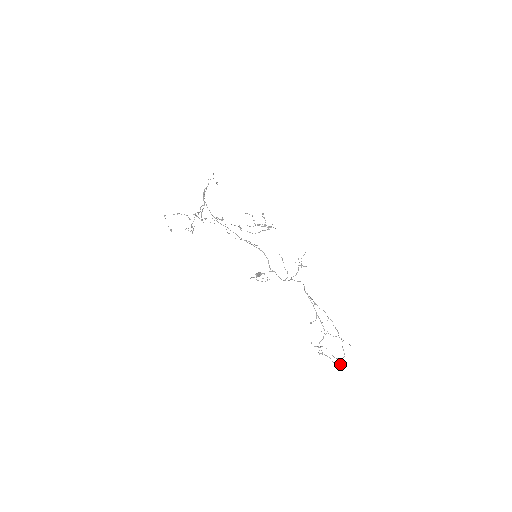
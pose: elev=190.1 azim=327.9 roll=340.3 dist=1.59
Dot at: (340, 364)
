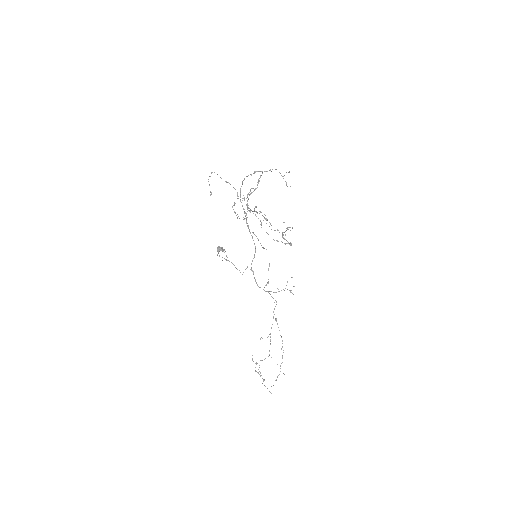
Dot at: occluded
